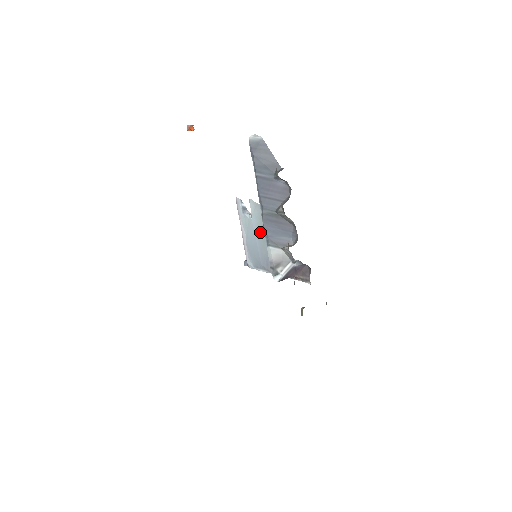
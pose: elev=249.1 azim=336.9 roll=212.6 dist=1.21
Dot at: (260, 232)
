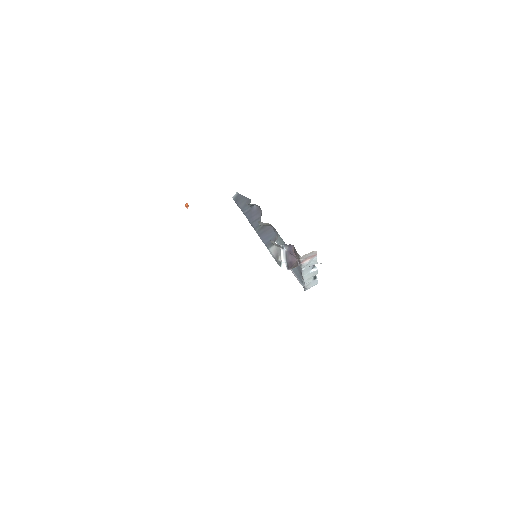
Dot at: occluded
